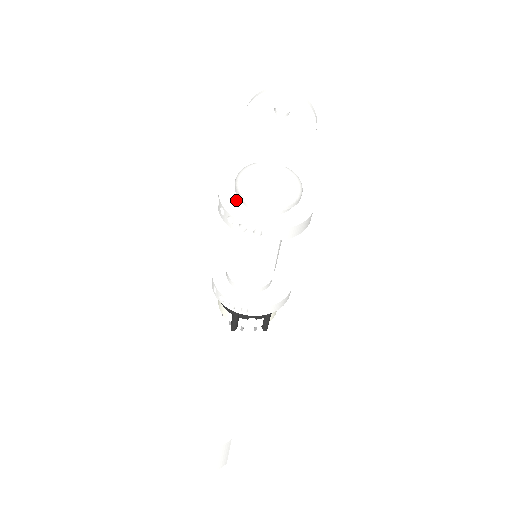
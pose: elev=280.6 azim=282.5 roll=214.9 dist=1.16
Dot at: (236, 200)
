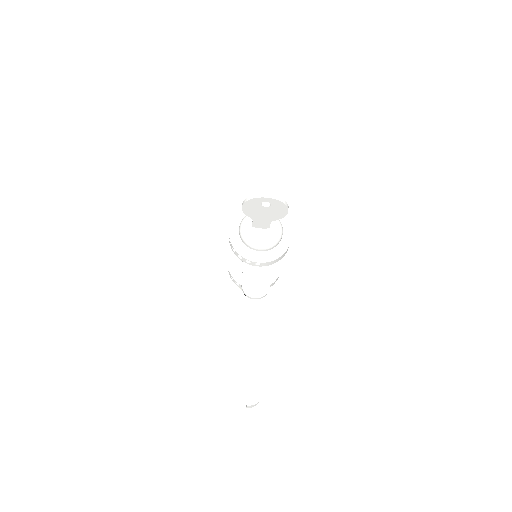
Dot at: (241, 241)
